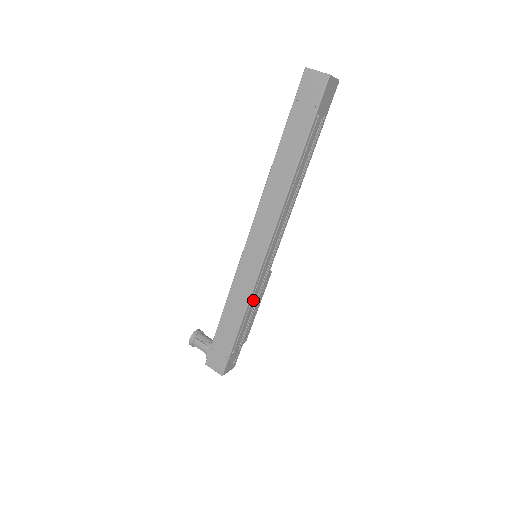
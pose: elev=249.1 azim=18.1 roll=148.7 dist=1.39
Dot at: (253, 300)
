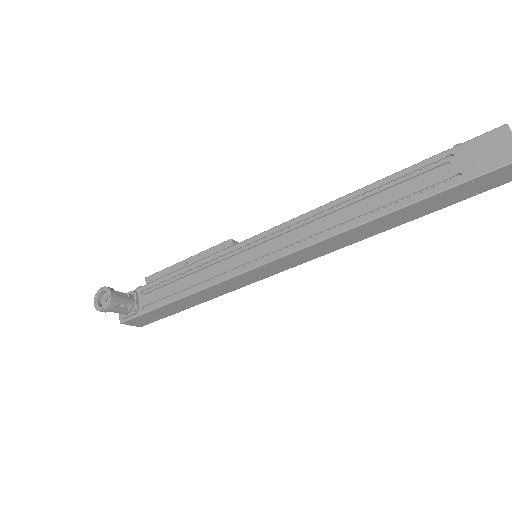
Dot at: occluded
